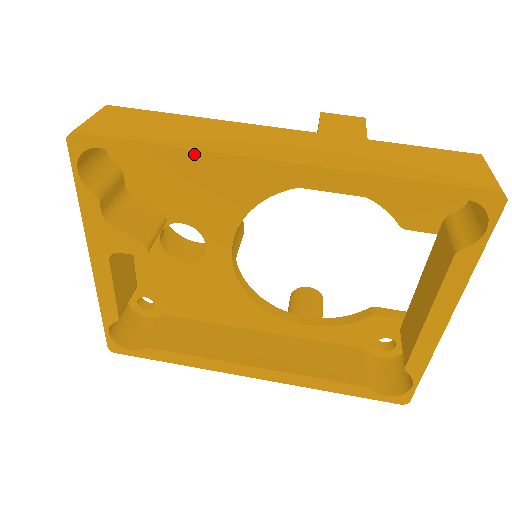
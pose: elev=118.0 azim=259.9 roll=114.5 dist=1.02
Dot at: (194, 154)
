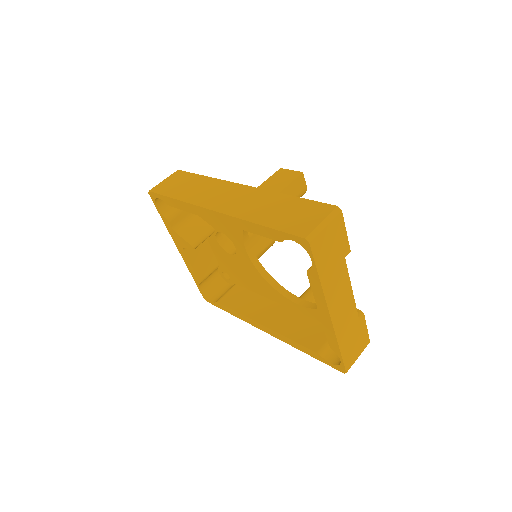
Dot at: (186, 204)
